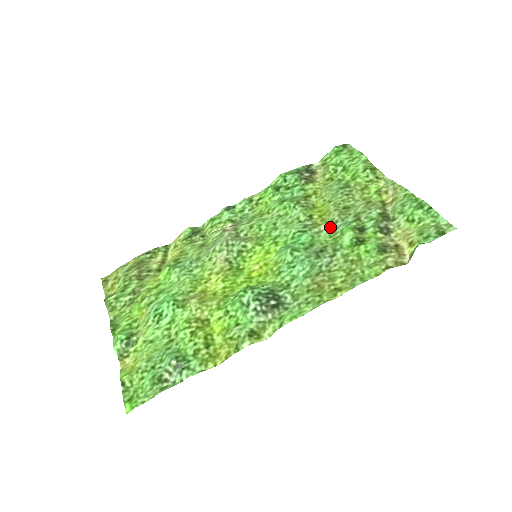
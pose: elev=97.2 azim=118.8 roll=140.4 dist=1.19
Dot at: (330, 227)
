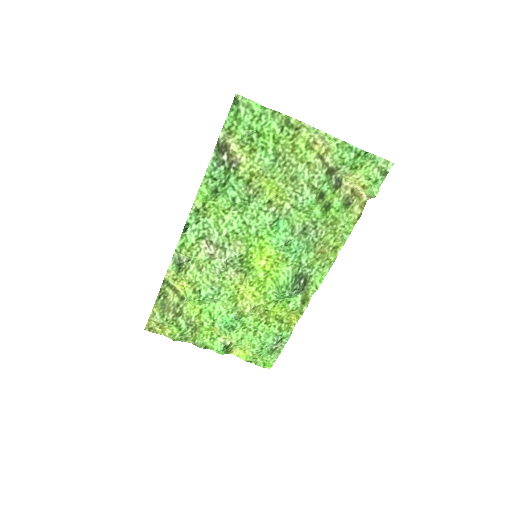
Dot at: (295, 205)
